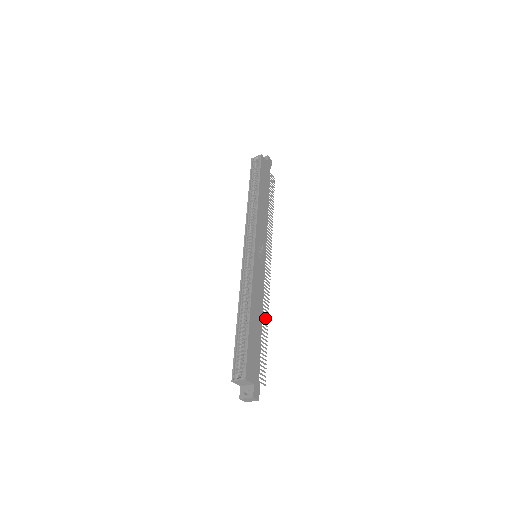
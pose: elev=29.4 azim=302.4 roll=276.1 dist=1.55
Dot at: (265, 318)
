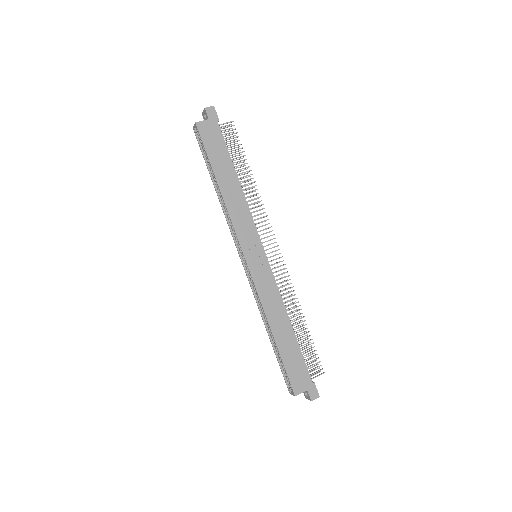
Dot at: (297, 311)
